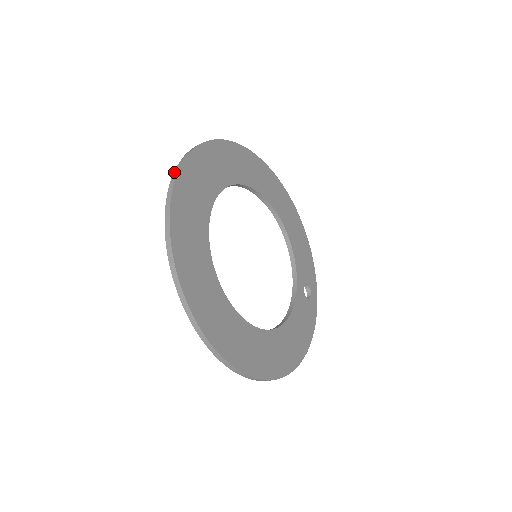
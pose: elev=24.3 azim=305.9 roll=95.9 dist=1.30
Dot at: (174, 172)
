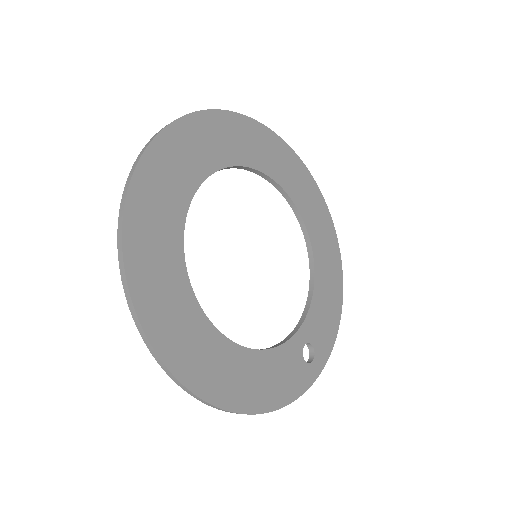
Dot at: (203, 111)
